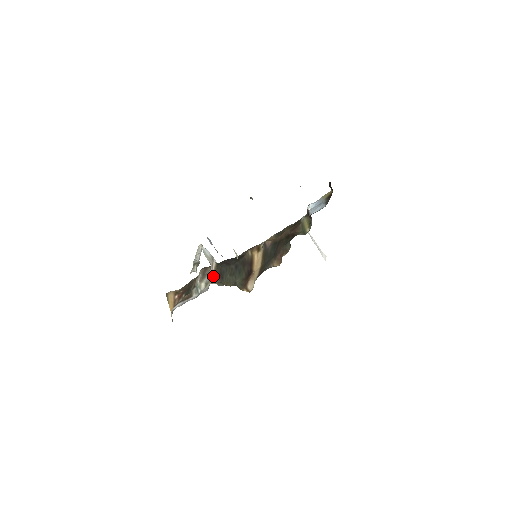
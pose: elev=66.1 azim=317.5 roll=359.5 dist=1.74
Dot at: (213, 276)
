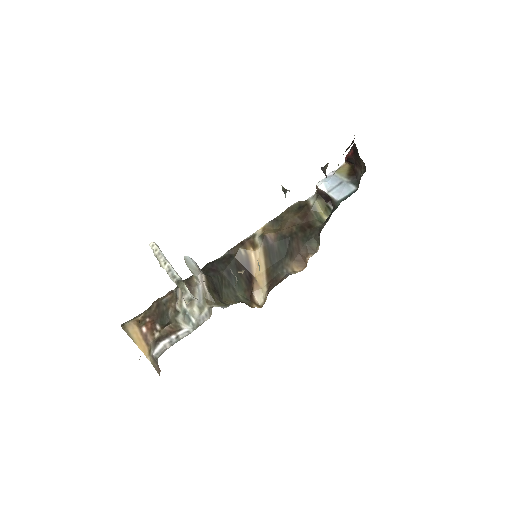
Dot at: (208, 295)
